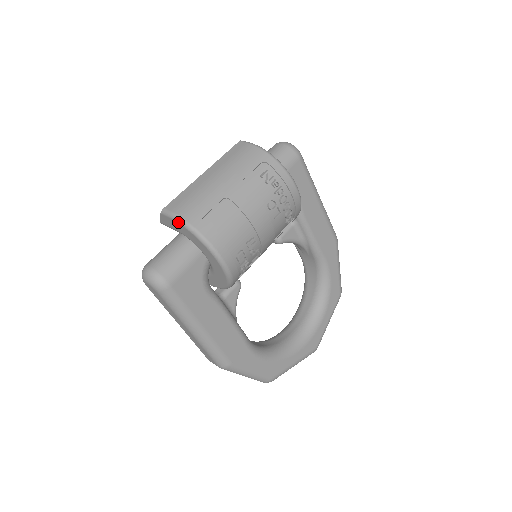
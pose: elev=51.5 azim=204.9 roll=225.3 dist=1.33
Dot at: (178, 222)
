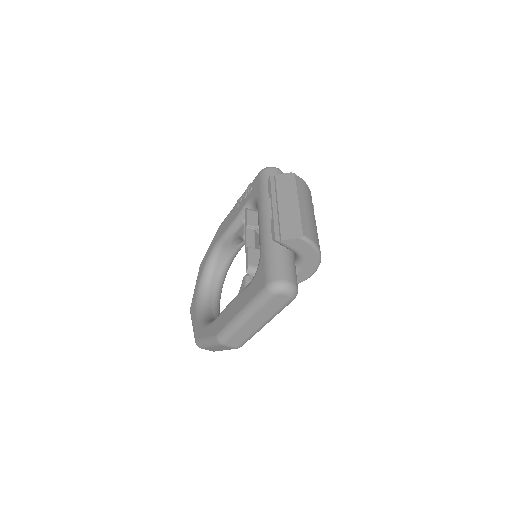
Dot at: (314, 248)
